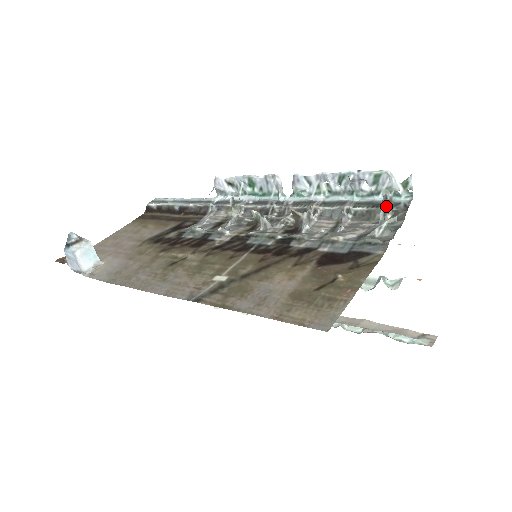
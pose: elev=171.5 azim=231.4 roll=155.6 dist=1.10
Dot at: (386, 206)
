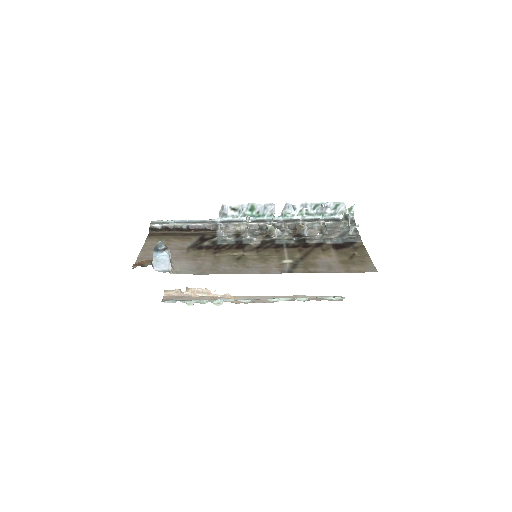
Dot at: (343, 221)
